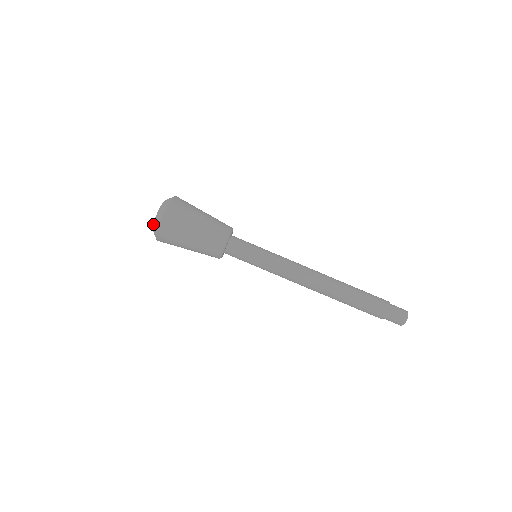
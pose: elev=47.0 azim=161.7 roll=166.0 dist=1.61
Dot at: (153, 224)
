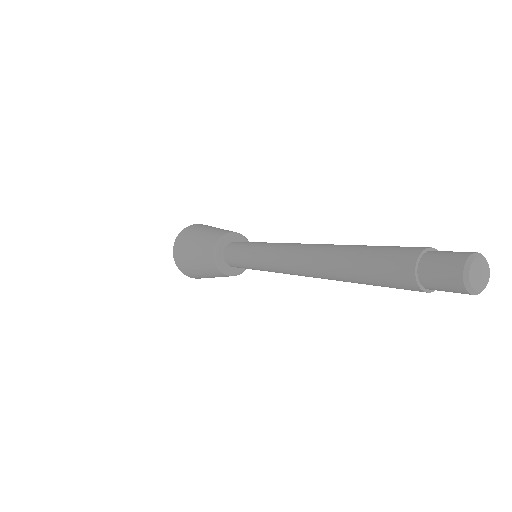
Dot at: occluded
